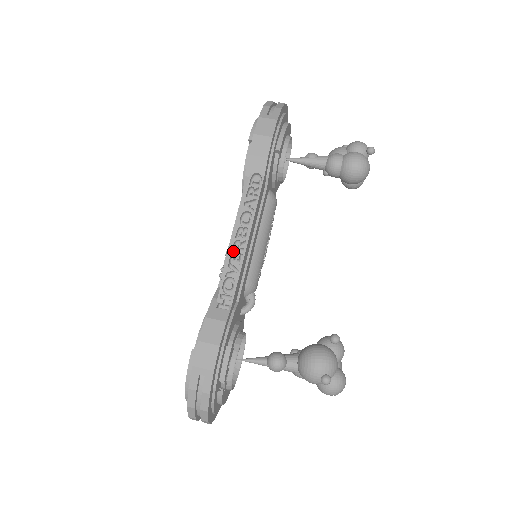
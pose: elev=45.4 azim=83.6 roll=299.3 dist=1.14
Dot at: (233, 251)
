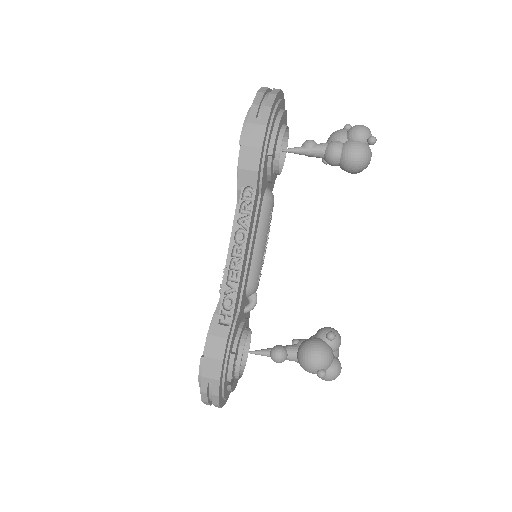
Dot at: (230, 270)
